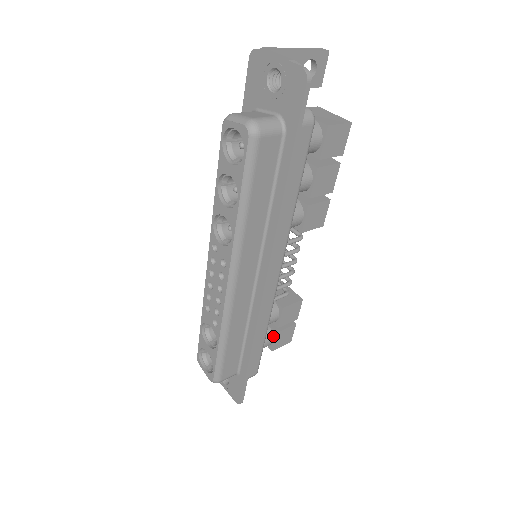
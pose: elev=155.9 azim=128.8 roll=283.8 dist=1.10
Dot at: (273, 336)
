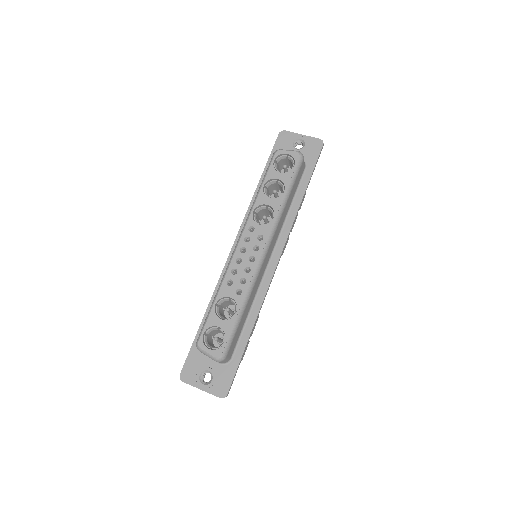
Dot at: occluded
